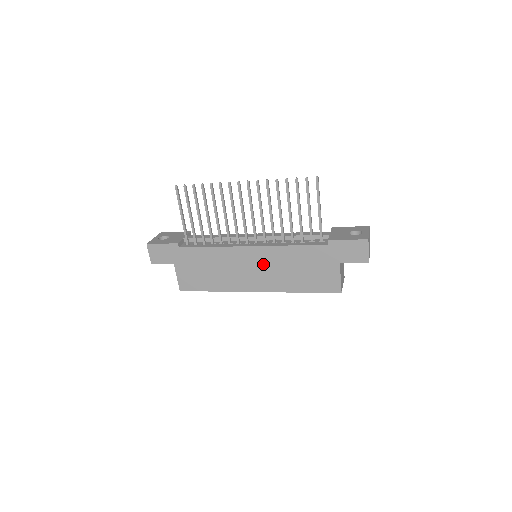
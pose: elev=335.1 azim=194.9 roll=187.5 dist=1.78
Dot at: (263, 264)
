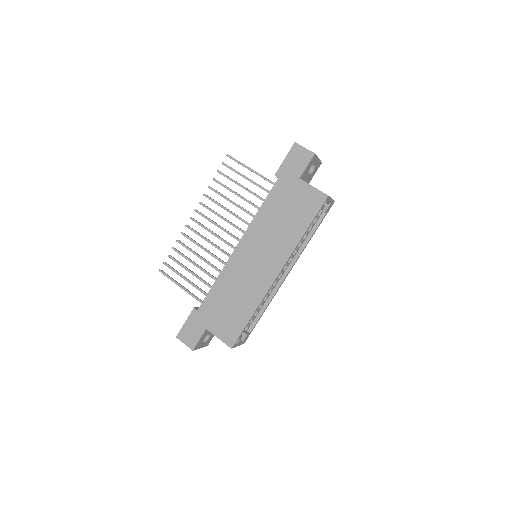
Dot at: (258, 247)
